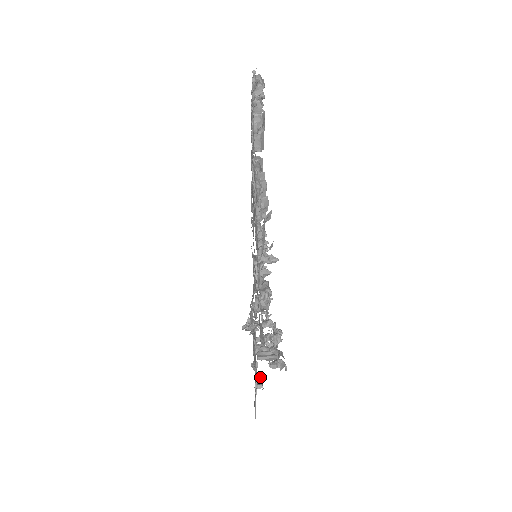
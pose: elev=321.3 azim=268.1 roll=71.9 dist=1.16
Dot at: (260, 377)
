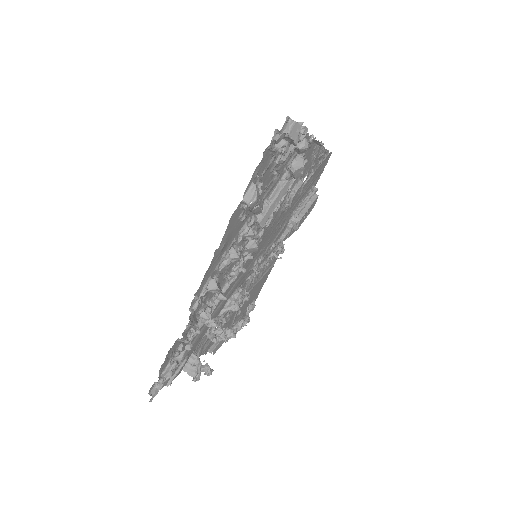
Dot at: occluded
